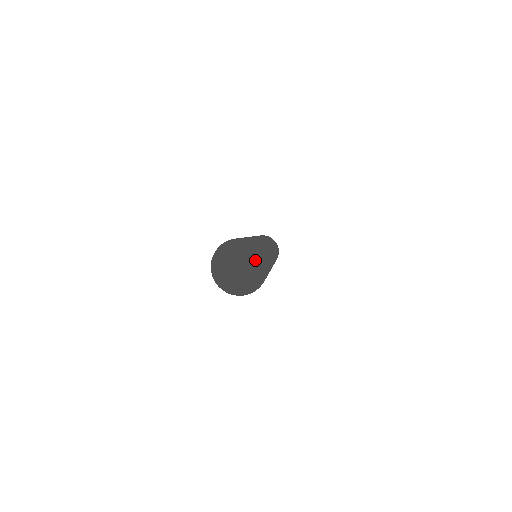
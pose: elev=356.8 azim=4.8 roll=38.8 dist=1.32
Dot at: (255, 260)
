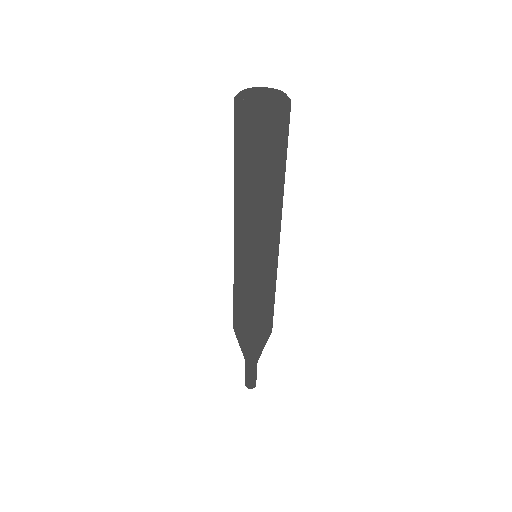
Dot at: (280, 97)
